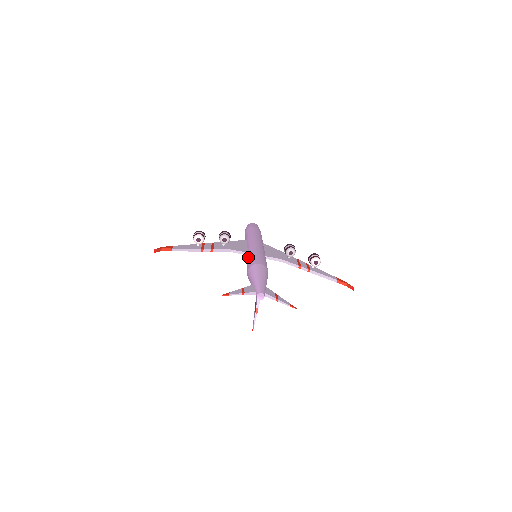
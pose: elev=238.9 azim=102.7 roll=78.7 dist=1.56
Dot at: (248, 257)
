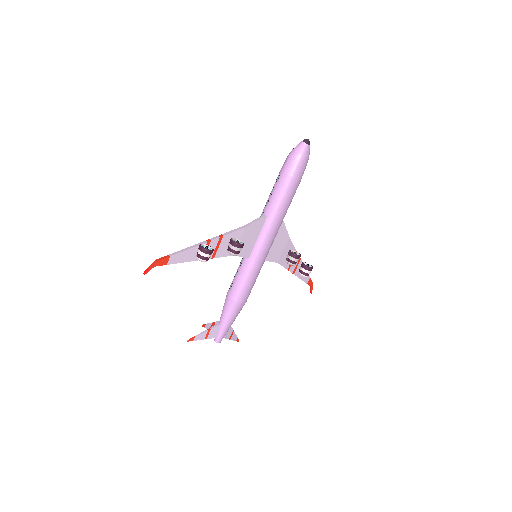
Dot at: (243, 273)
